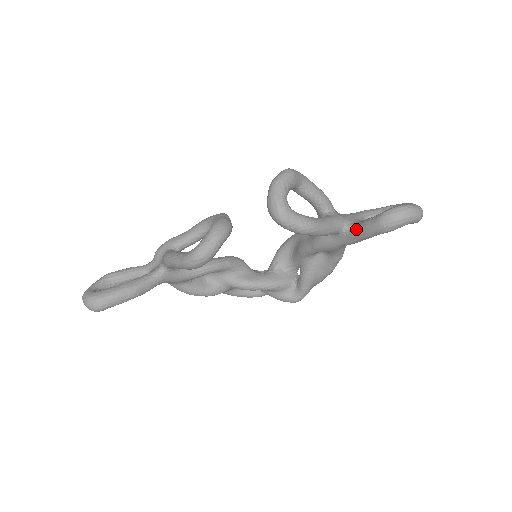
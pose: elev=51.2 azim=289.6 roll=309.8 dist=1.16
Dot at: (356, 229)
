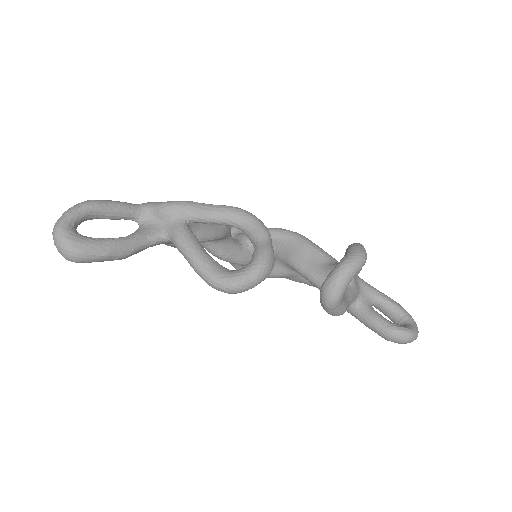
Dot at: (363, 313)
